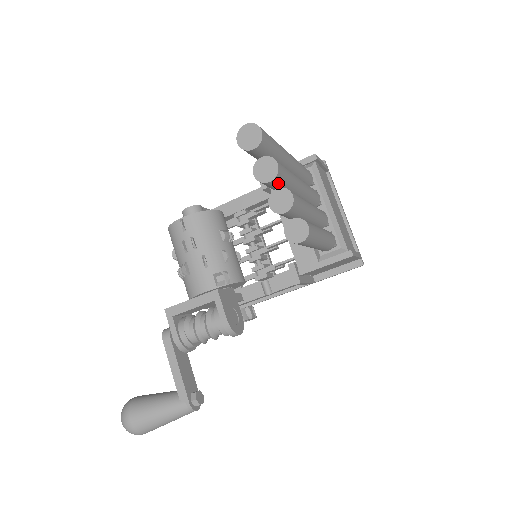
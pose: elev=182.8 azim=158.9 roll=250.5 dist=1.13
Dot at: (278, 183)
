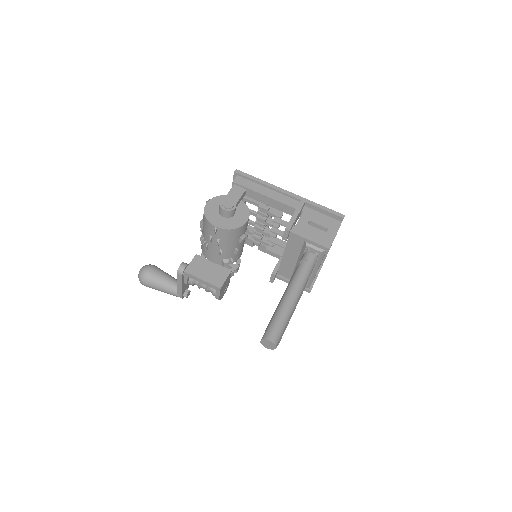
Dot at: occluded
